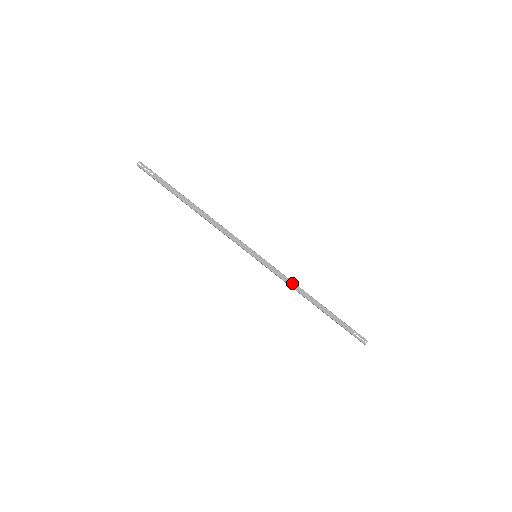
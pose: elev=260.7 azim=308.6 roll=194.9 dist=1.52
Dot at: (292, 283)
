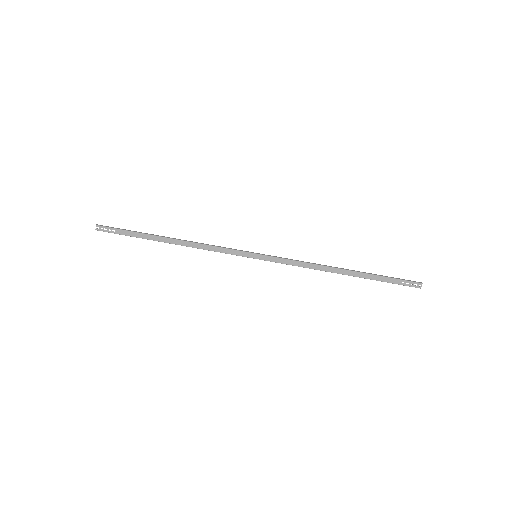
Dot at: (307, 264)
